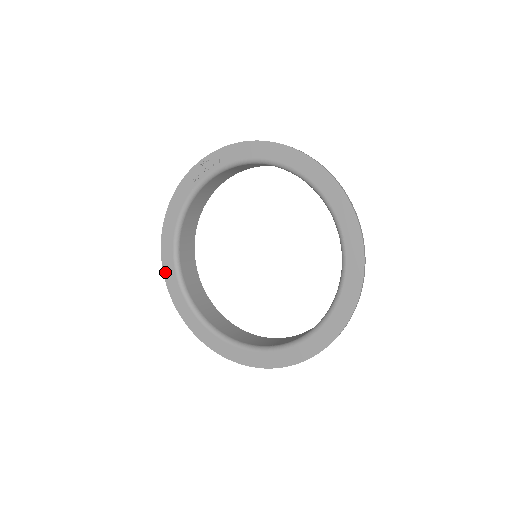
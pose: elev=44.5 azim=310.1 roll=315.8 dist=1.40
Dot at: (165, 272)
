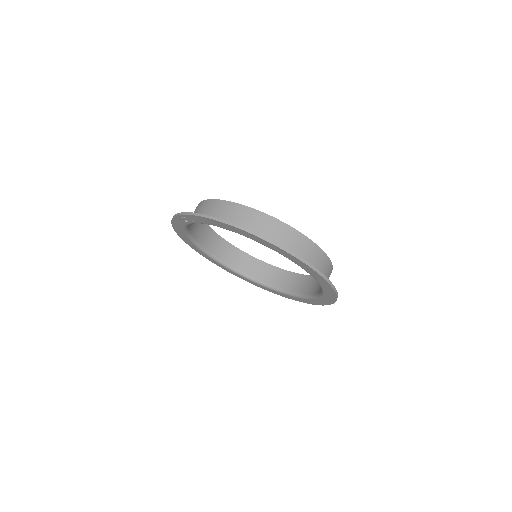
Dot at: (196, 251)
